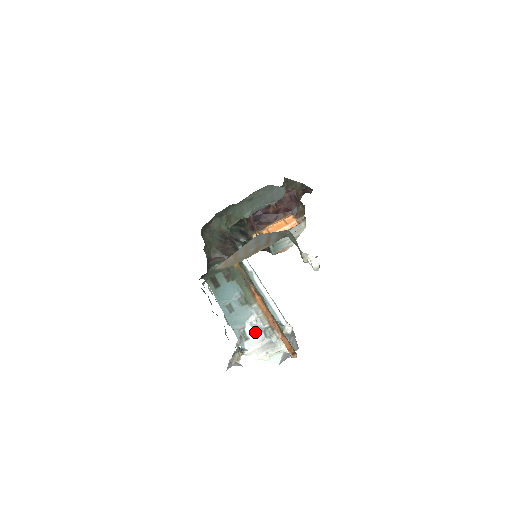
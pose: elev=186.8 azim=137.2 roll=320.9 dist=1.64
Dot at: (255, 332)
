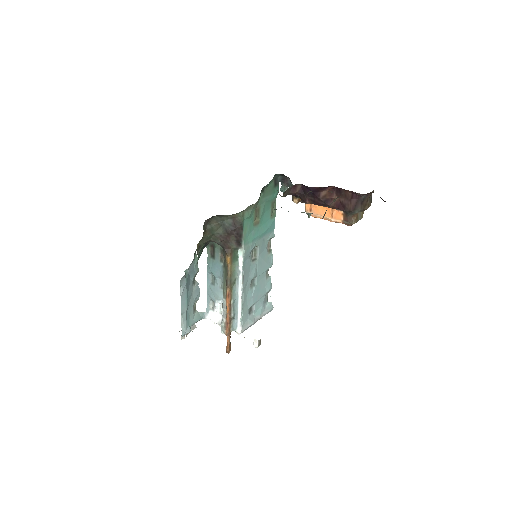
Dot at: (219, 312)
